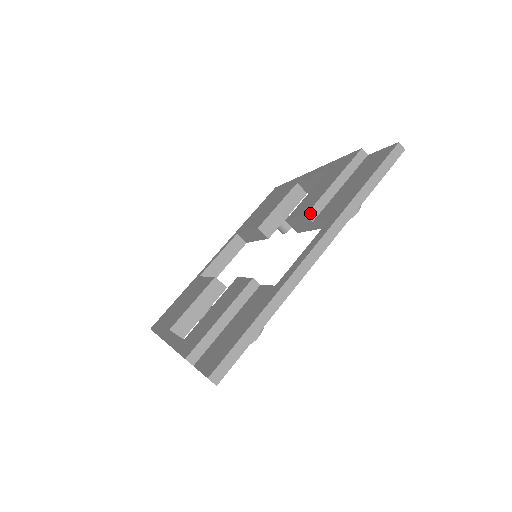
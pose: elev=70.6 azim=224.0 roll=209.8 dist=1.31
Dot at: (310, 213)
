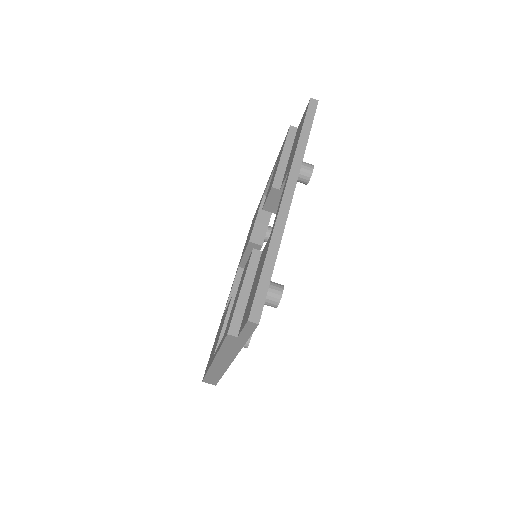
Dot at: (274, 184)
